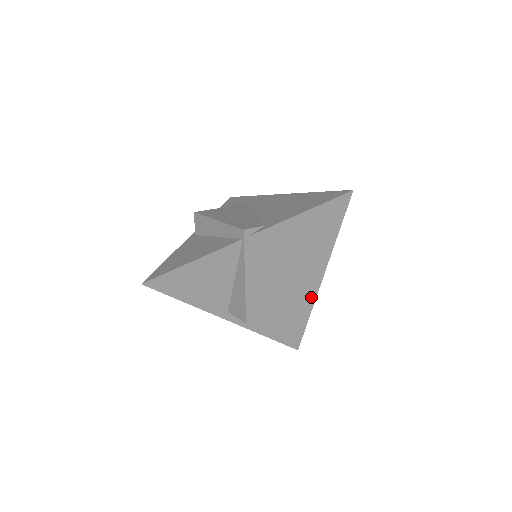
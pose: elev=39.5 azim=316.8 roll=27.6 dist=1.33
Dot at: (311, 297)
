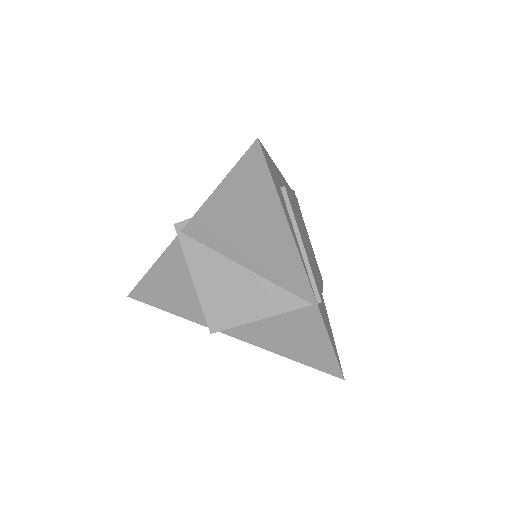
Dot at: (308, 300)
